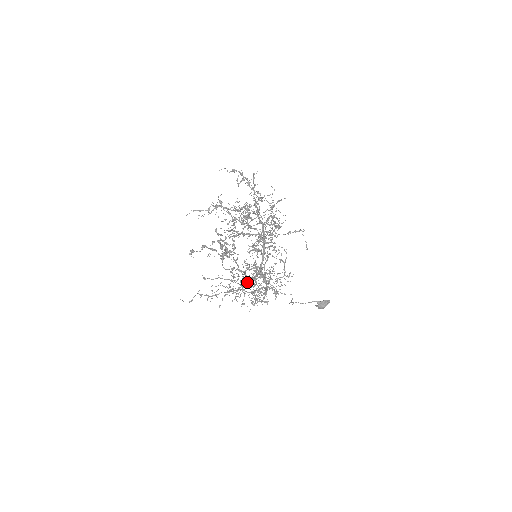
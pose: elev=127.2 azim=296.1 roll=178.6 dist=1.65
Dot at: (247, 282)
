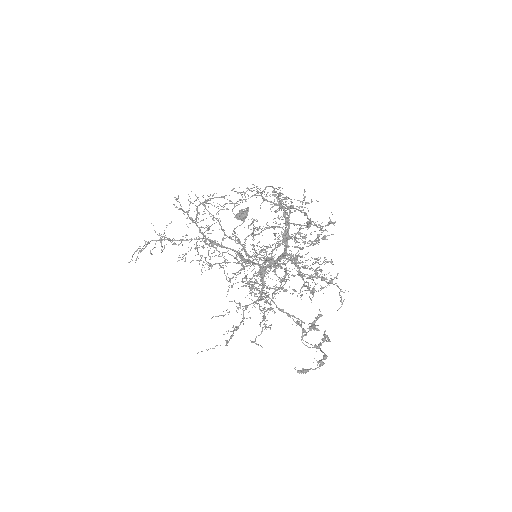
Dot at: occluded
